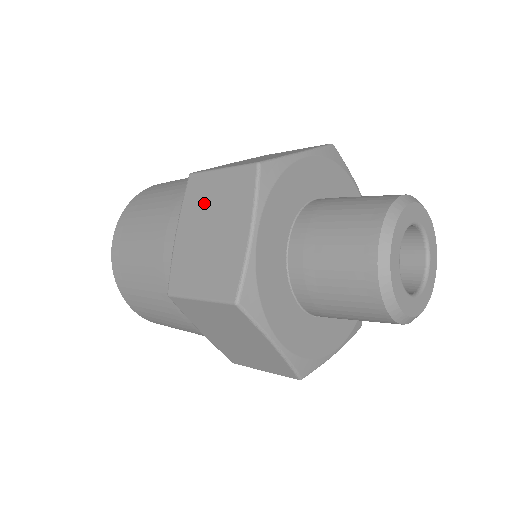
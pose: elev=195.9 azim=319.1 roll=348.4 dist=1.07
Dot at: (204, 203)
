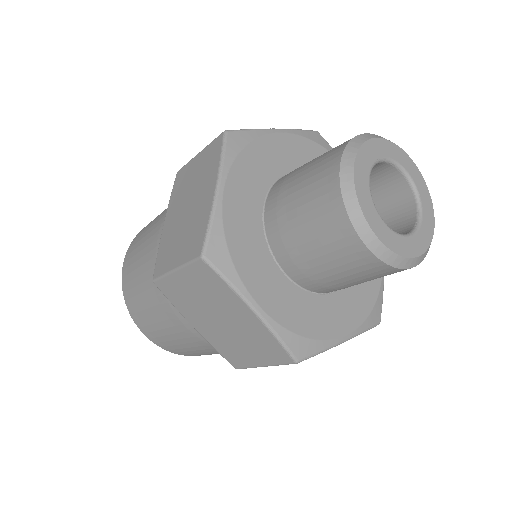
Dot at: (185, 187)
